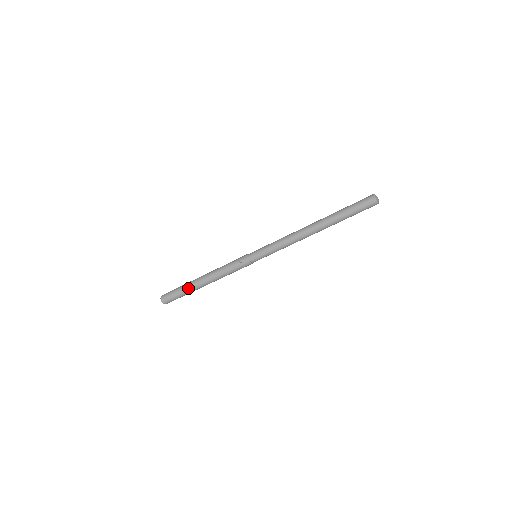
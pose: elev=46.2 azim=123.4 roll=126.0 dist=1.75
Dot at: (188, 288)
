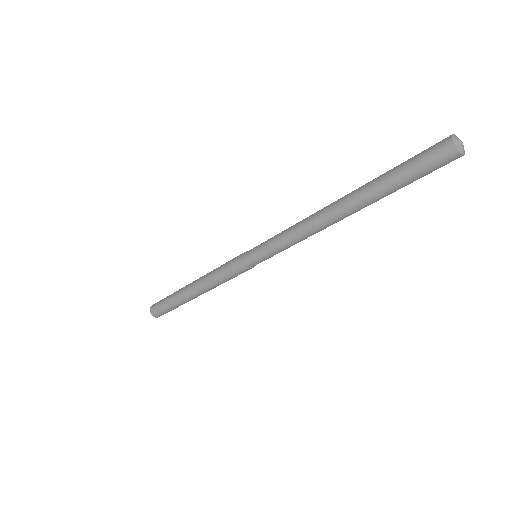
Dot at: (177, 301)
